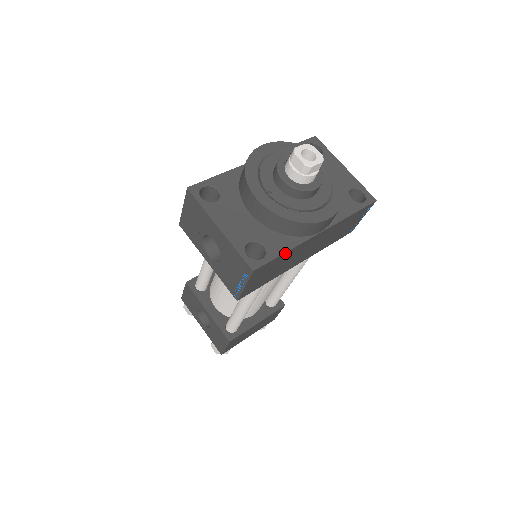
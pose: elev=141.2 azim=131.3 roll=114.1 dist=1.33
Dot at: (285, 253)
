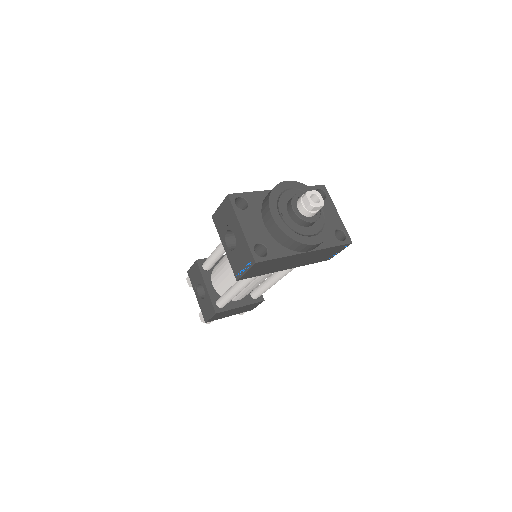
Dot at: (280, 258)
